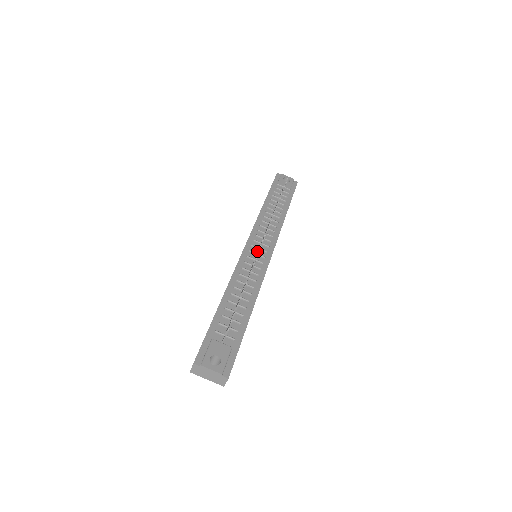
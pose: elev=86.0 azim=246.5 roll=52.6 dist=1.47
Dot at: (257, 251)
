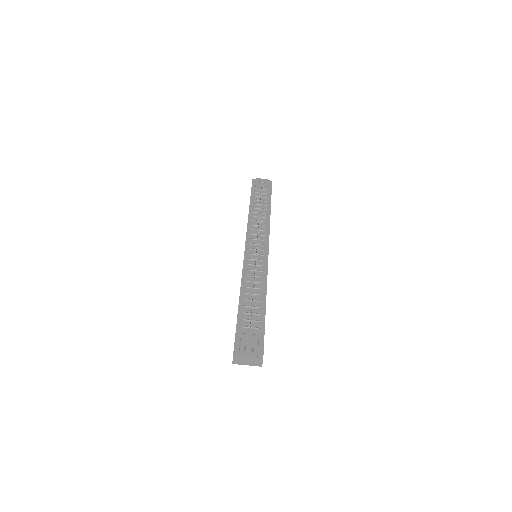
Dot at: (255, 252)
